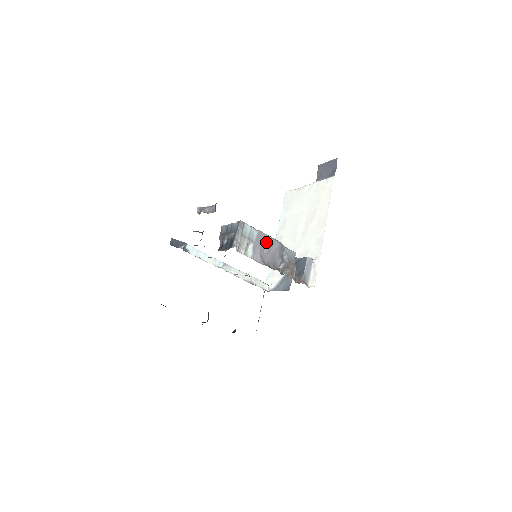
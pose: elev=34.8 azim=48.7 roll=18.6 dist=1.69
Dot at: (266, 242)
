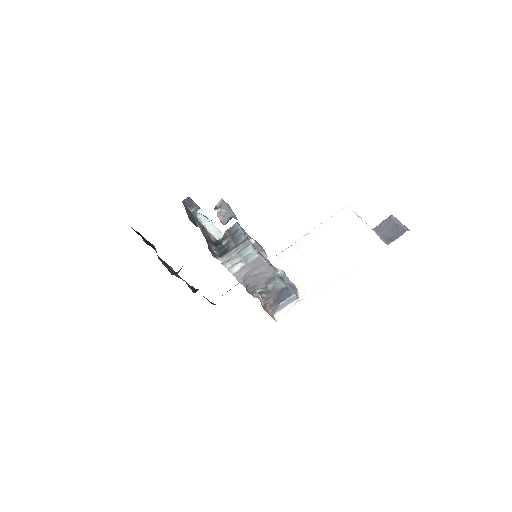
Dot at: (260, 267)
